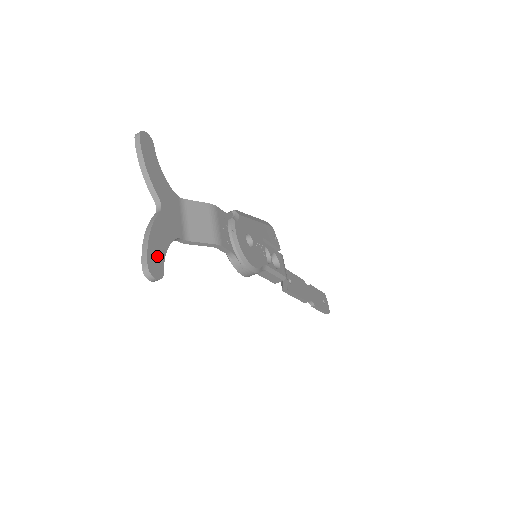
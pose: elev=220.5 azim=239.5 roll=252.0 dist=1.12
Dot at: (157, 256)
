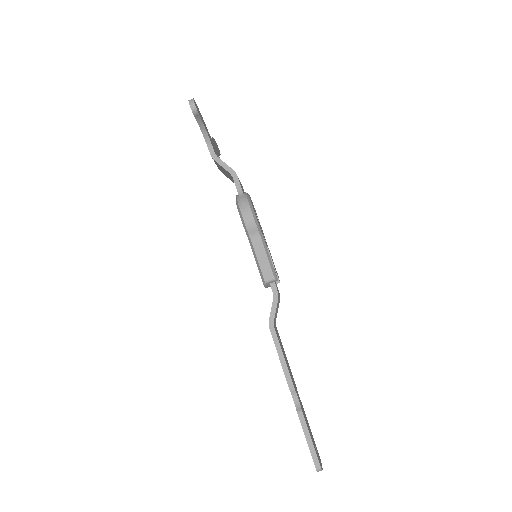
Dot at: (200, 114)
